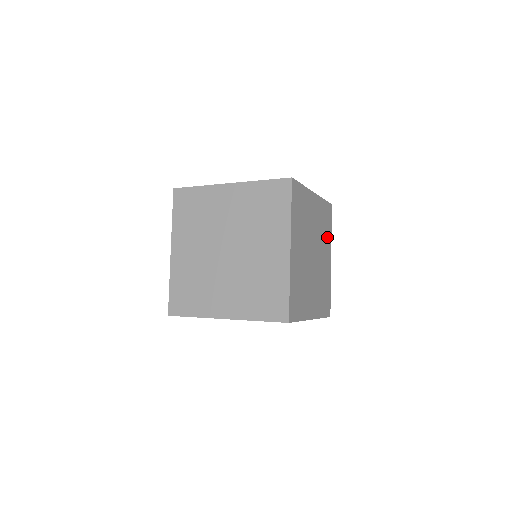
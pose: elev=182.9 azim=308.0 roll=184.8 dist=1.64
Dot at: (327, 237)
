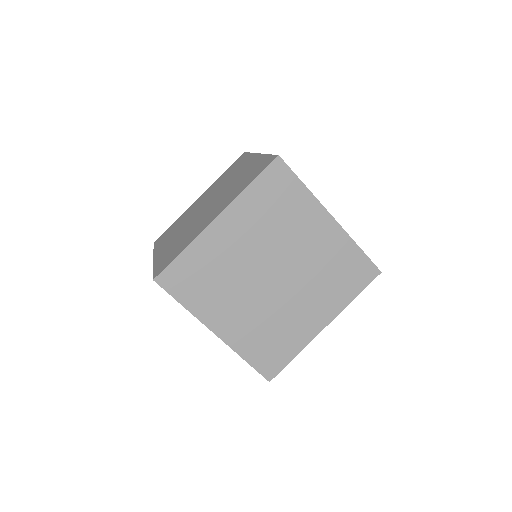
Dot at: occluded
